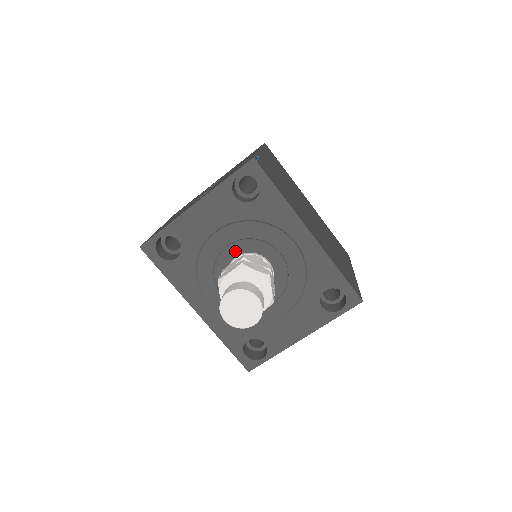
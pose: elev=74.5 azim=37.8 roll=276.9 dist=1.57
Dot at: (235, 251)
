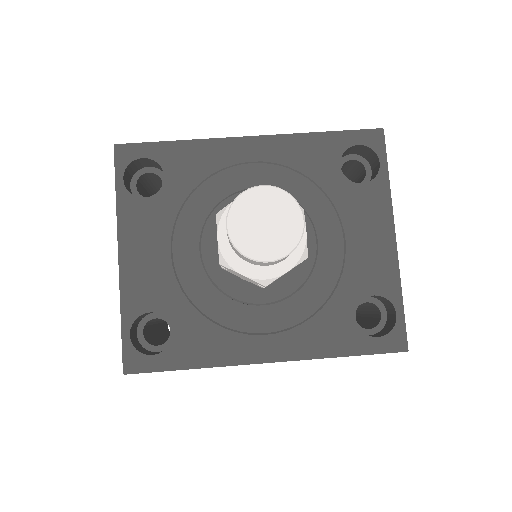
Dot at: (212, 243)
